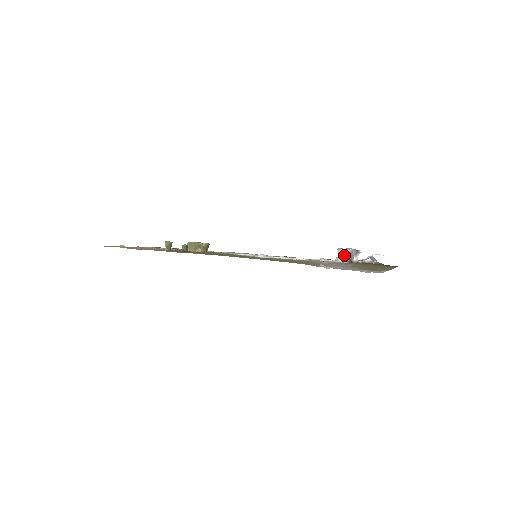
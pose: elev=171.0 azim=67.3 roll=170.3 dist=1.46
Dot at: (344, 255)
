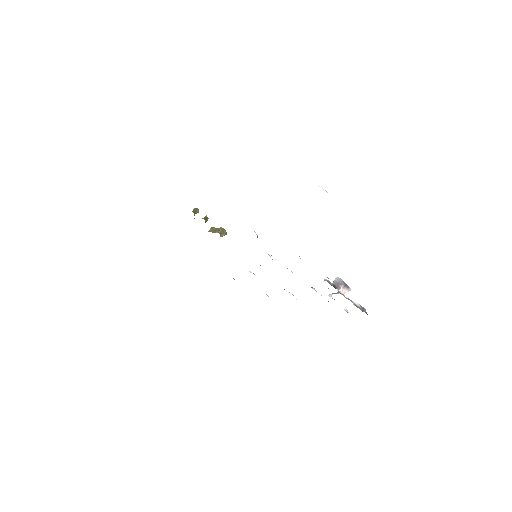
Dot at: occluded
